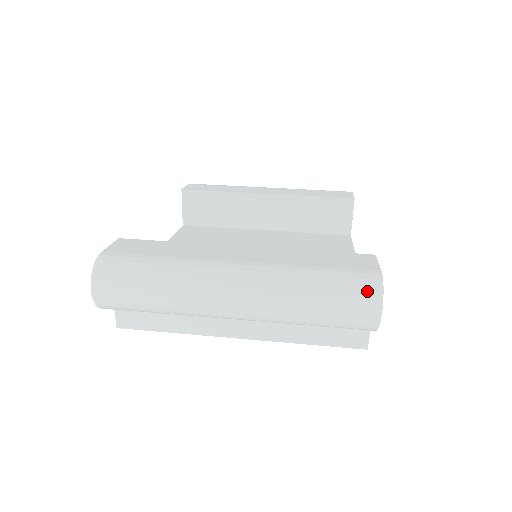
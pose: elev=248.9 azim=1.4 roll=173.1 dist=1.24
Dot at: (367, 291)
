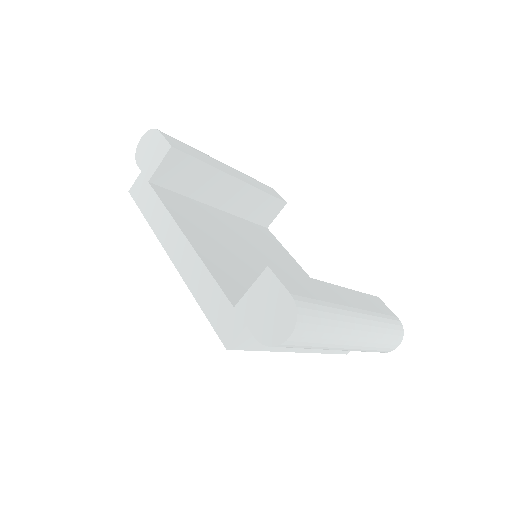
Dot at: (400, 334)
